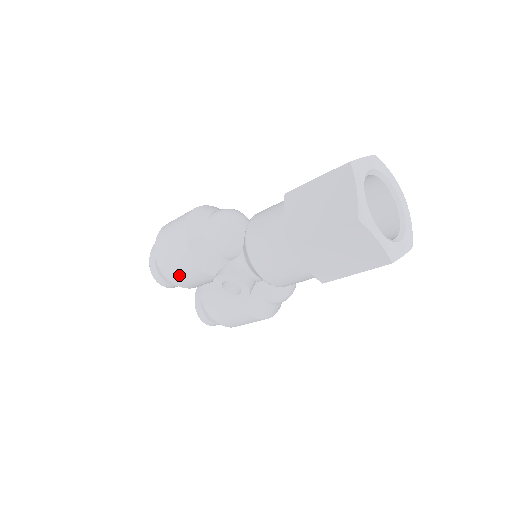
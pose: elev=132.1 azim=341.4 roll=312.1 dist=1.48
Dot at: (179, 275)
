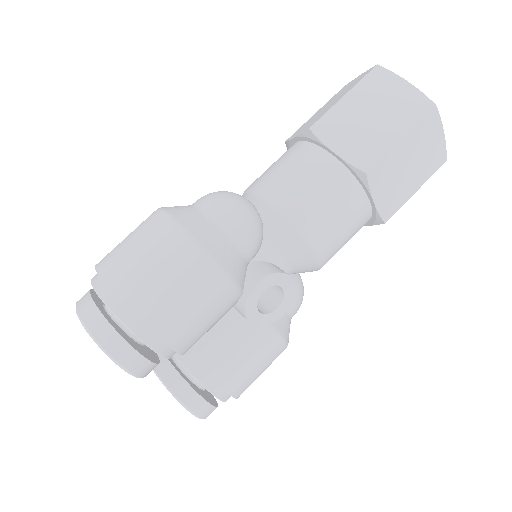
Dot at: (188, 321)
